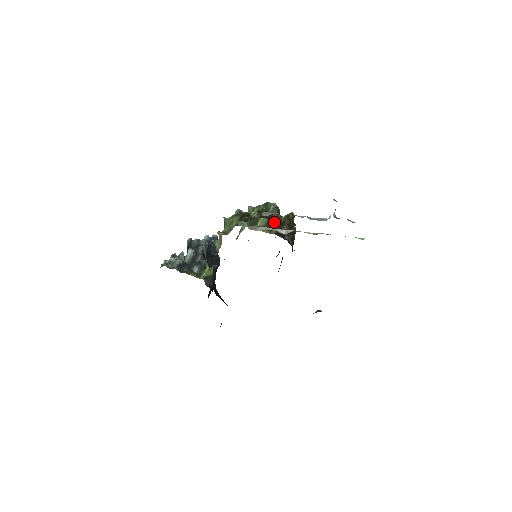
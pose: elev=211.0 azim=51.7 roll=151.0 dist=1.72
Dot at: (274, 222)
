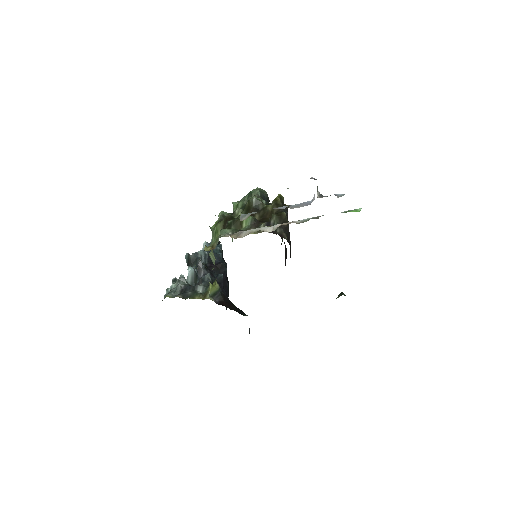
Dot at: (261, 215)
